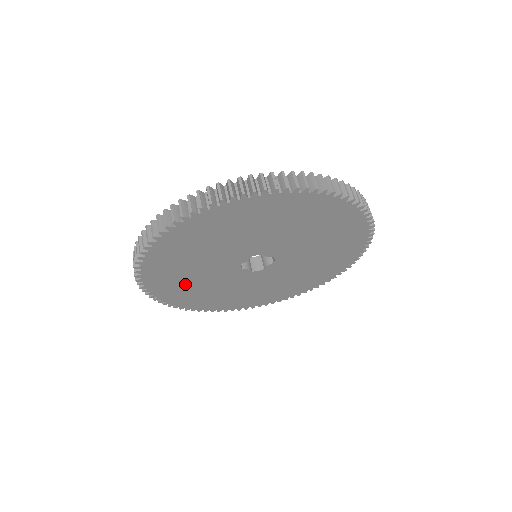
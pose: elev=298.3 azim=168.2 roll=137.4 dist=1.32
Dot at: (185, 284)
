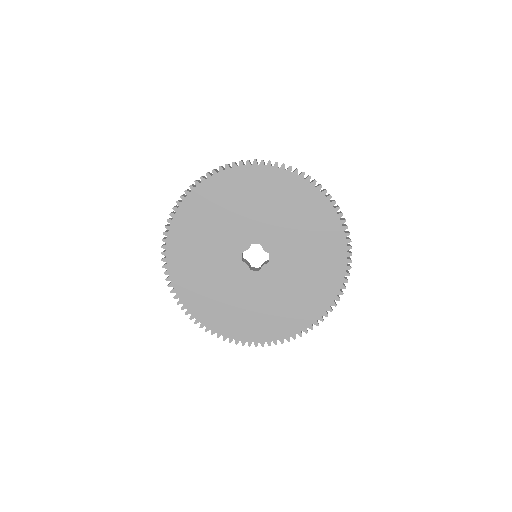
Dot at: (195, 264)
